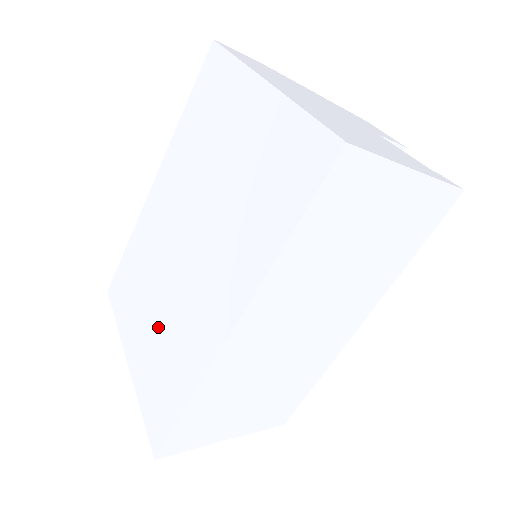
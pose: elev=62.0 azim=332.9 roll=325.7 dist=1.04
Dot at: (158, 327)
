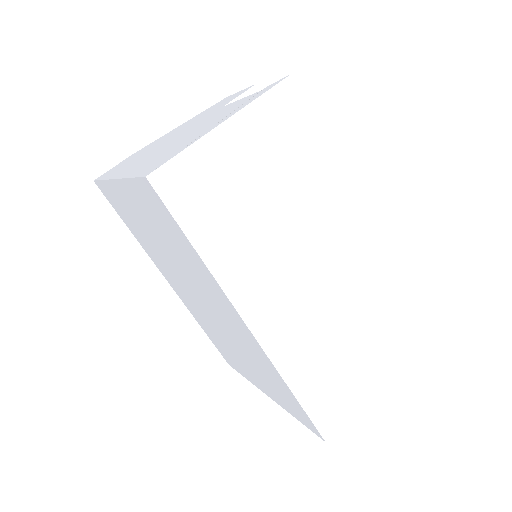
Dot at: (248, 362)
